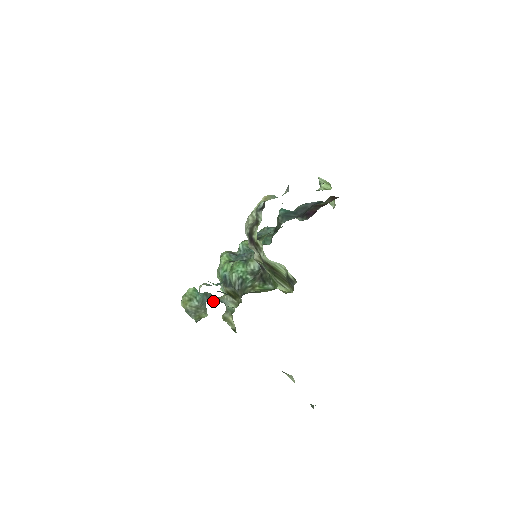
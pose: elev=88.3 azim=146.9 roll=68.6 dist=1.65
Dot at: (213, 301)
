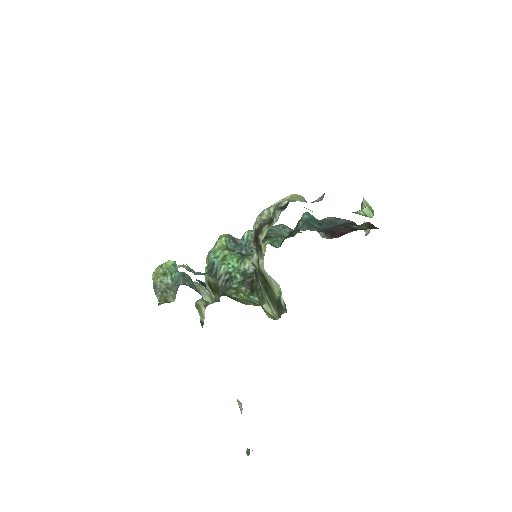
Dot at: occluded
